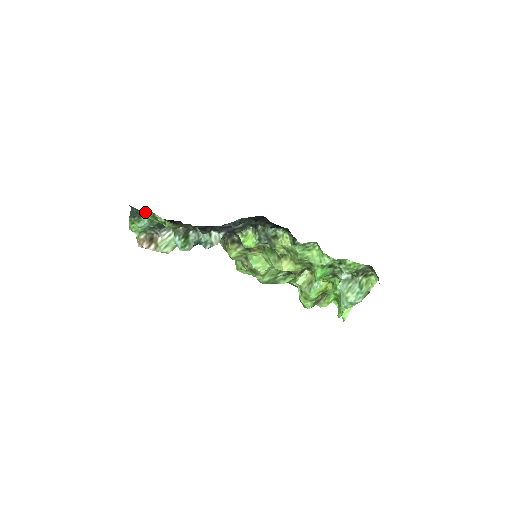
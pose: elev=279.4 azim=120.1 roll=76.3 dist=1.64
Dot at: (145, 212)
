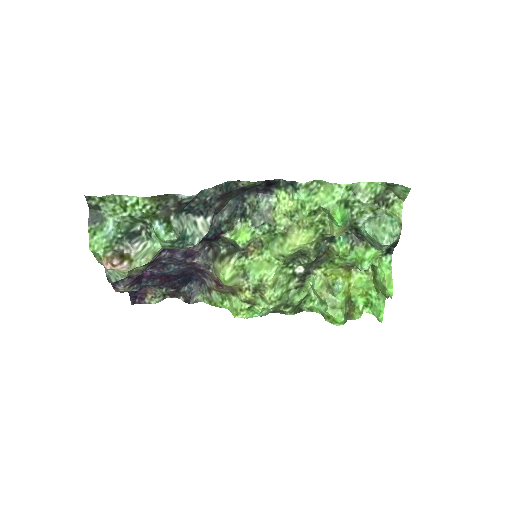
Dot at: (109, 202)
